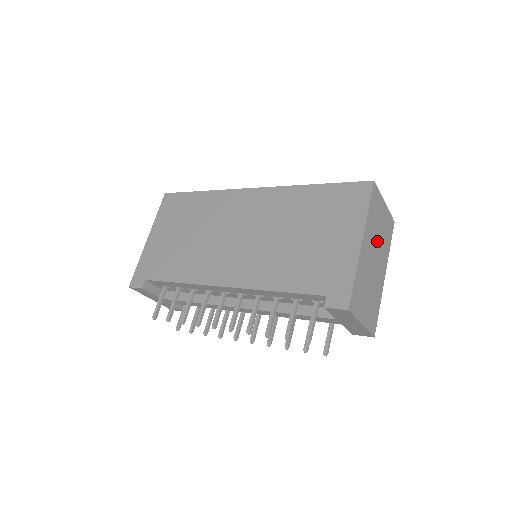
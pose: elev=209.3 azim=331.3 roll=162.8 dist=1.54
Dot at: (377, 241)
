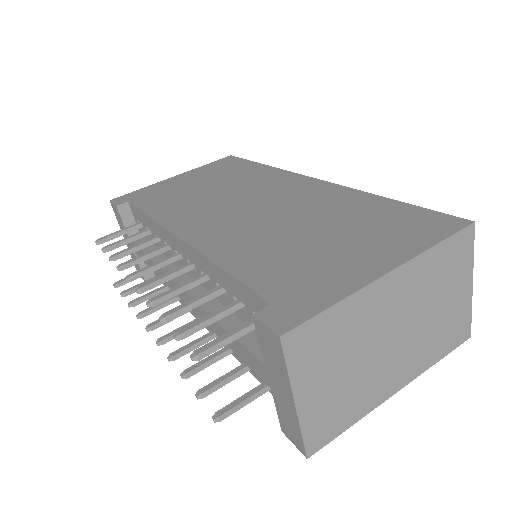
Dot at: (419, 316)
